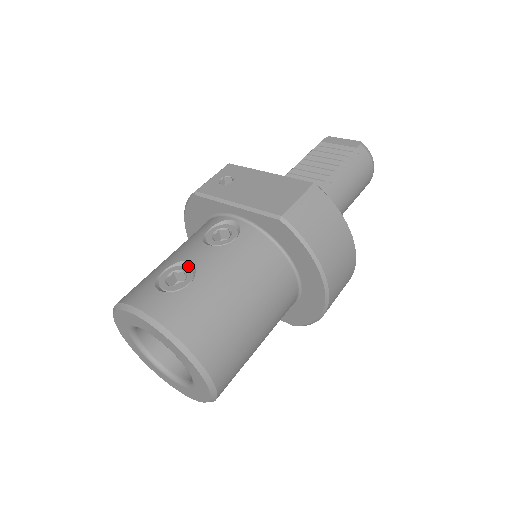
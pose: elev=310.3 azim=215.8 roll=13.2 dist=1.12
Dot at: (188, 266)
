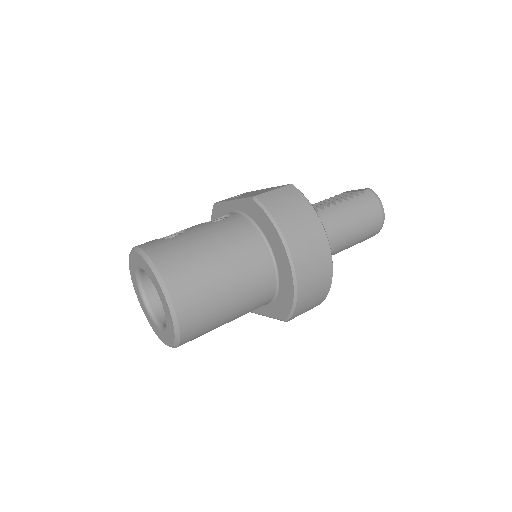
Dot at: occluded
